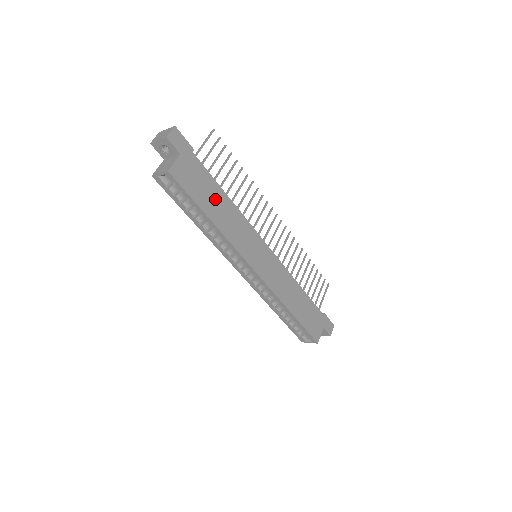
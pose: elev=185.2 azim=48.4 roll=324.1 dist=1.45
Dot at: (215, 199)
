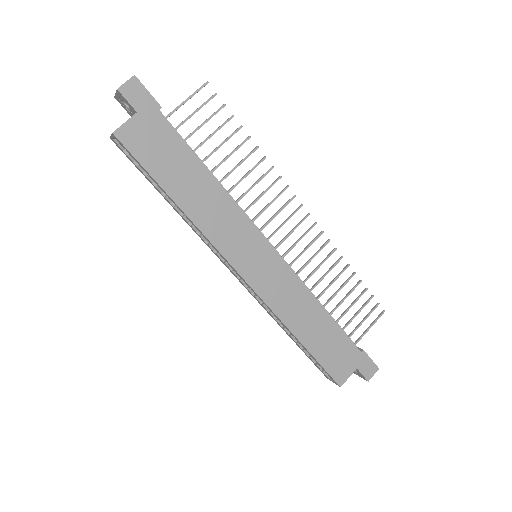
Dot at: (187, 175)
